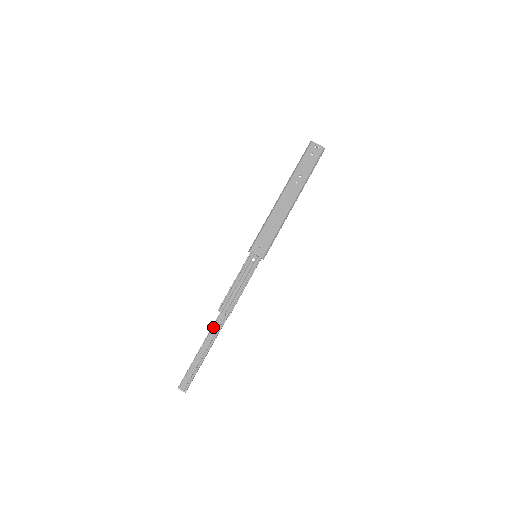
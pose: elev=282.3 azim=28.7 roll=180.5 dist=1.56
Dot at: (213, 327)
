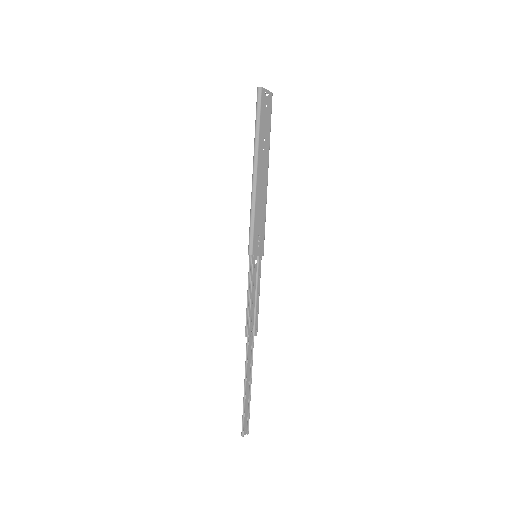
Dot at: (247, 356)
